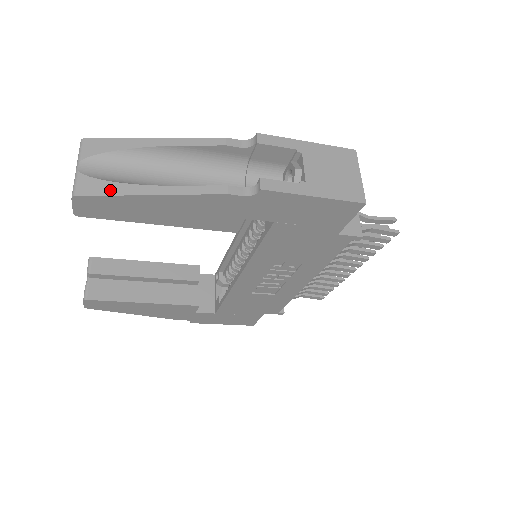
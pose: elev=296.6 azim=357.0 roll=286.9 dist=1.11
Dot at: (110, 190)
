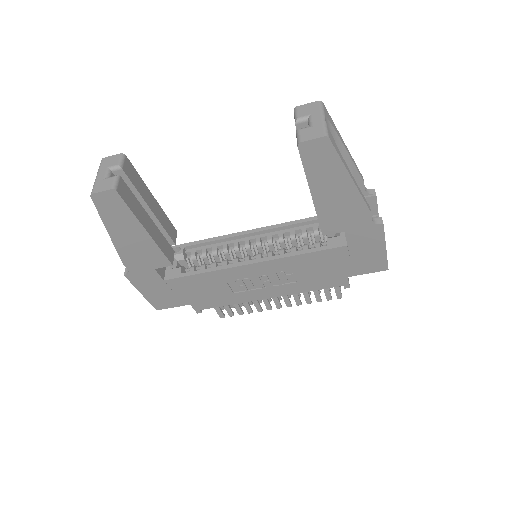
Dot at: (339, 153)
